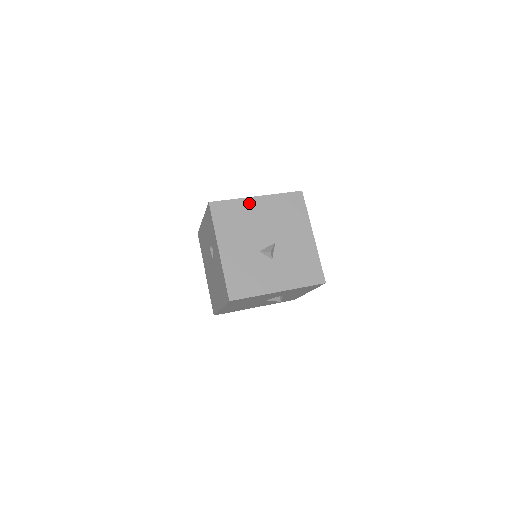
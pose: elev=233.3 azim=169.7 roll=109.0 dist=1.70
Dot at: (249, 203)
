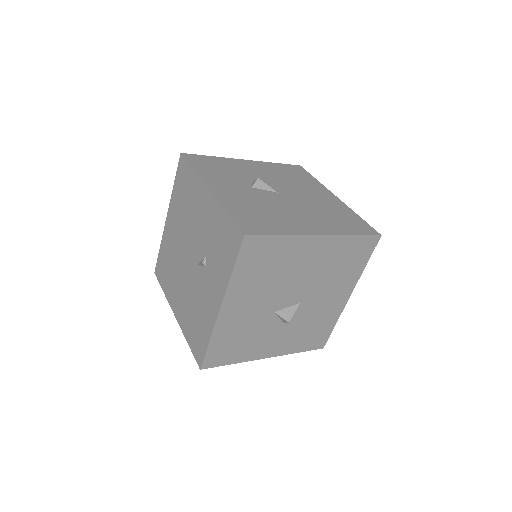
Dot at: (303, 244)
